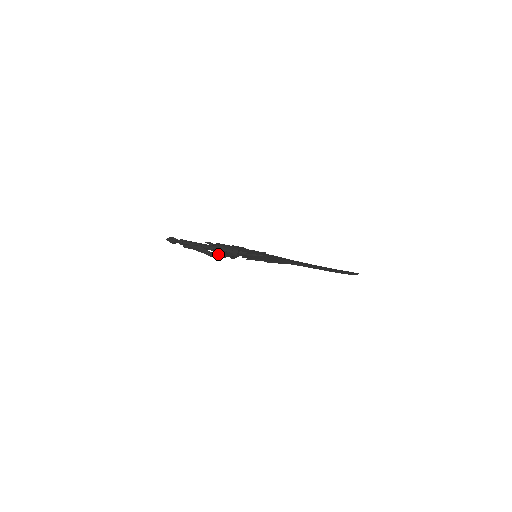
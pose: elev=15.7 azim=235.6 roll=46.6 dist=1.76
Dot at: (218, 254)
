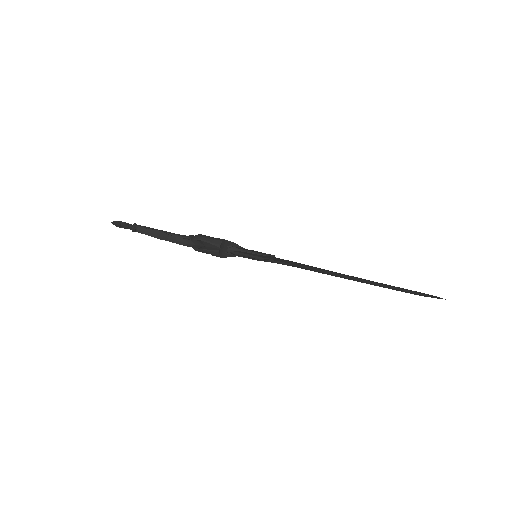
Dot at: (183, 238)
